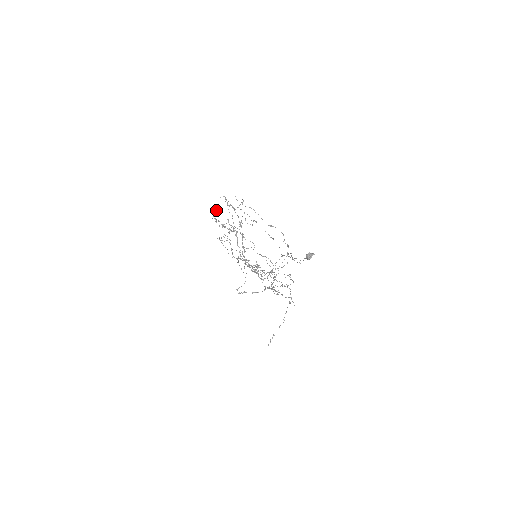
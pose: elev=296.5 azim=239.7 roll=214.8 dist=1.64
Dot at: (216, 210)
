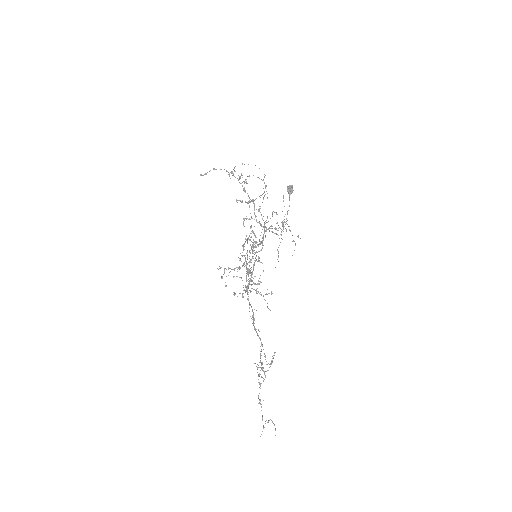
Dot at: (224, 269)
